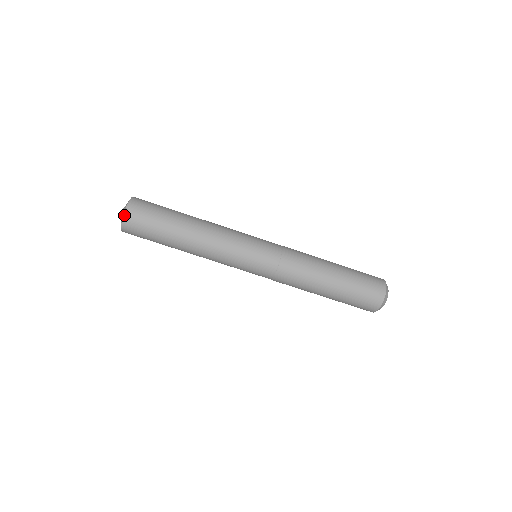
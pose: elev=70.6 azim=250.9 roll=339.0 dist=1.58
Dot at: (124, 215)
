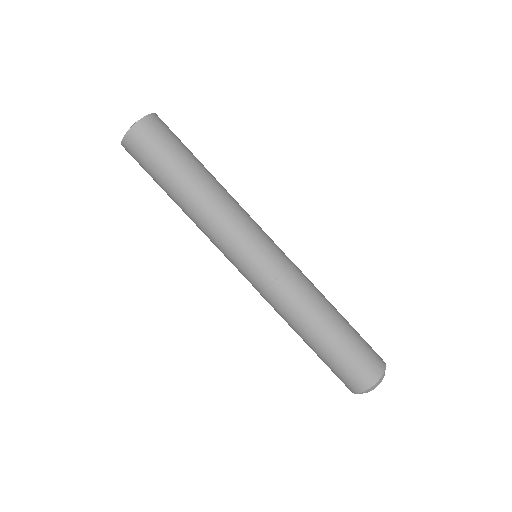
Dot at: (125, 136)
